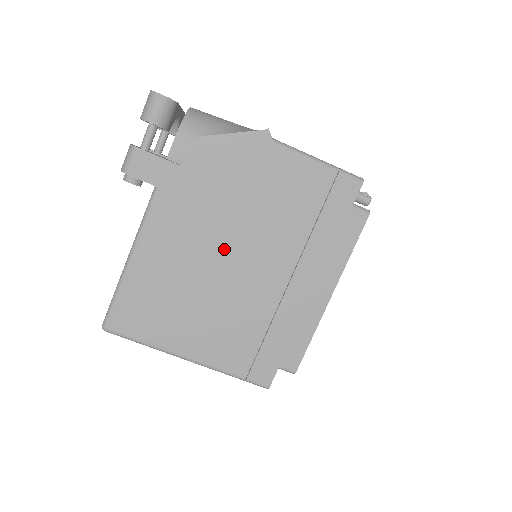
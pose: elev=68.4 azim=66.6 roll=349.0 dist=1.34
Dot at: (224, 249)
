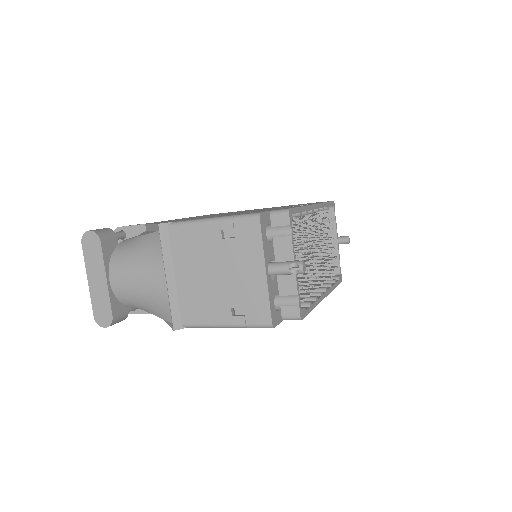
Dot at: occluded
